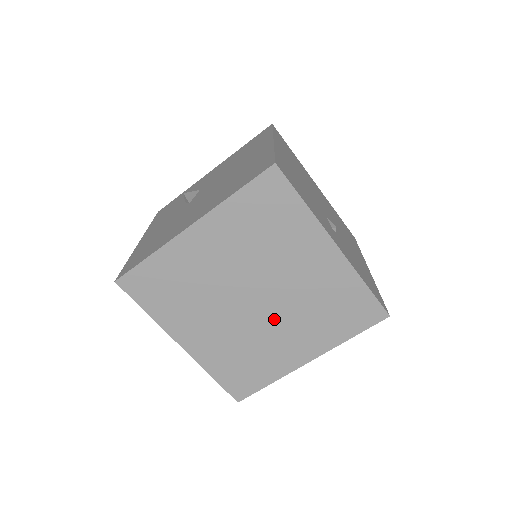
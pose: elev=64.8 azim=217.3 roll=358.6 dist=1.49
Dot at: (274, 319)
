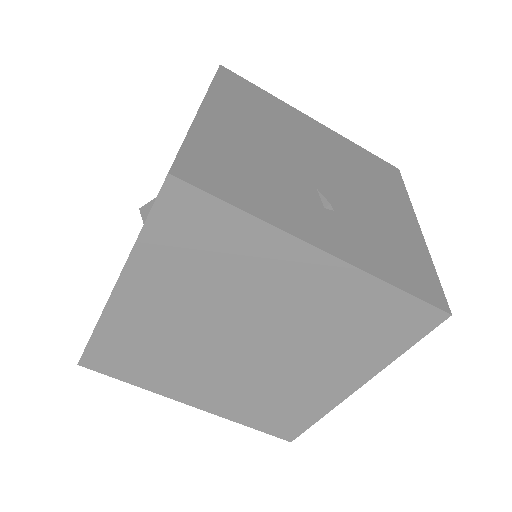
Dot at: (284, 356)
